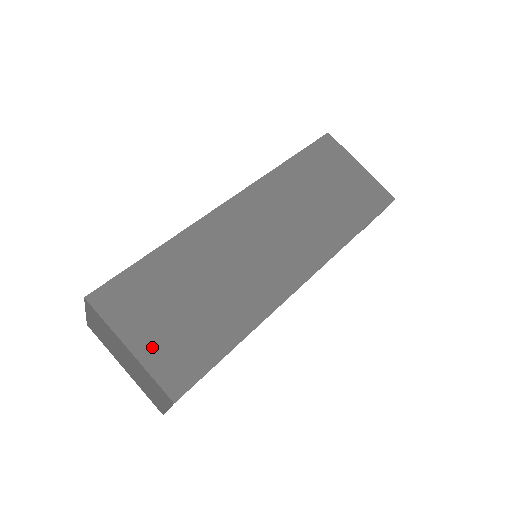
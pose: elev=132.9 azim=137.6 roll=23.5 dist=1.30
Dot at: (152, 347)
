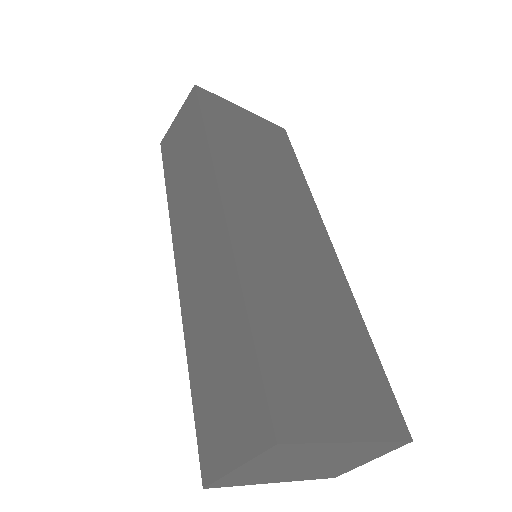
Dot at: (357, 416)
